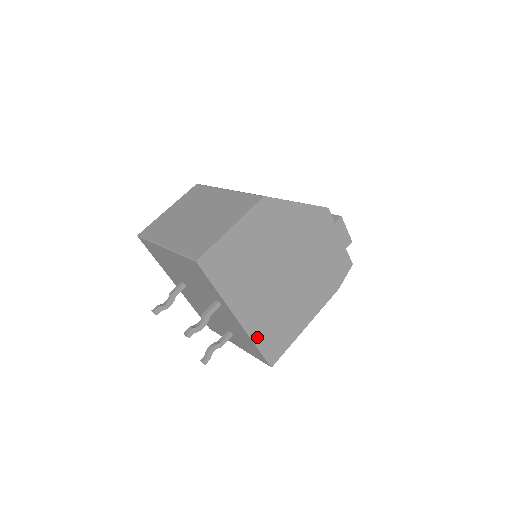
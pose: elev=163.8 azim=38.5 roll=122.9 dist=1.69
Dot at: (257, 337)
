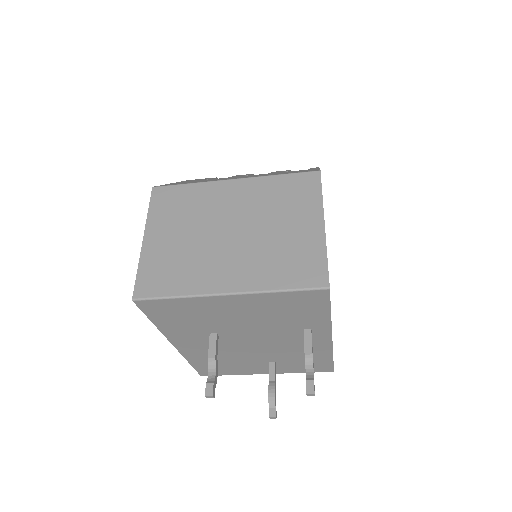
Dot at: occluded
